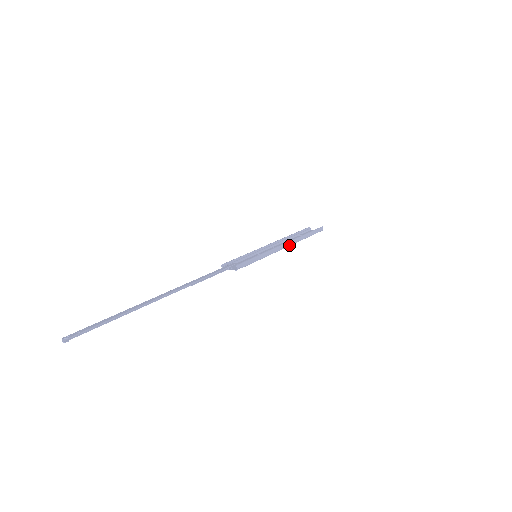
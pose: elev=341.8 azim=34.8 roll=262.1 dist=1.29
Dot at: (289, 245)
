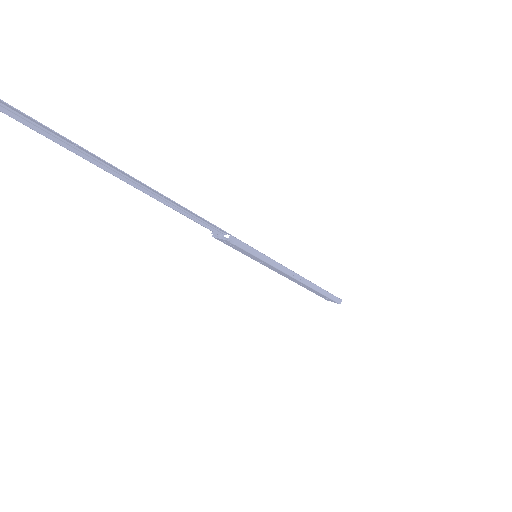
Dot at: (298, 278)
